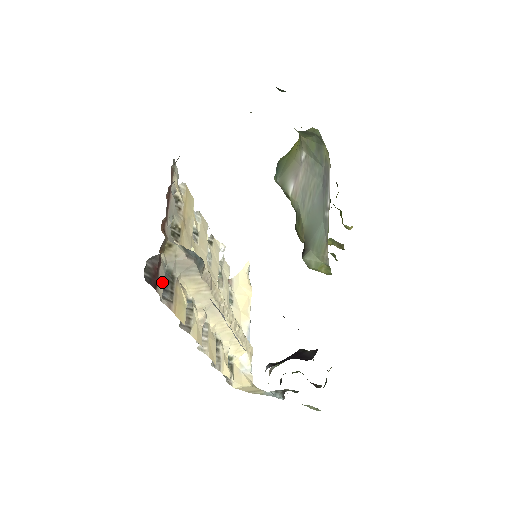
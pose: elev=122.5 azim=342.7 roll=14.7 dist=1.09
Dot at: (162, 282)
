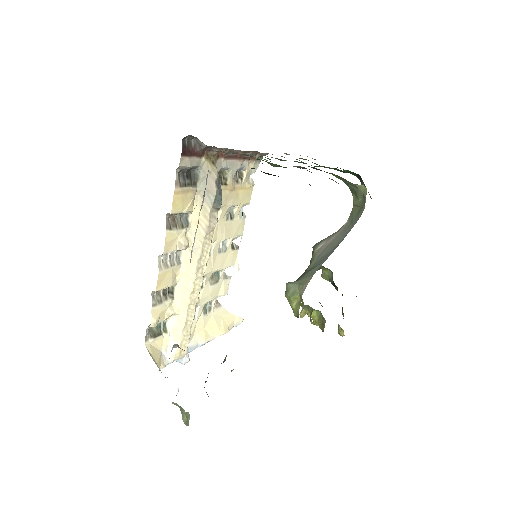
Dot at: (189, 163)
